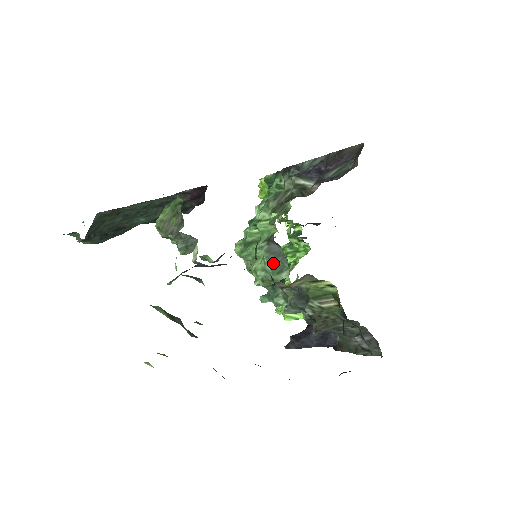
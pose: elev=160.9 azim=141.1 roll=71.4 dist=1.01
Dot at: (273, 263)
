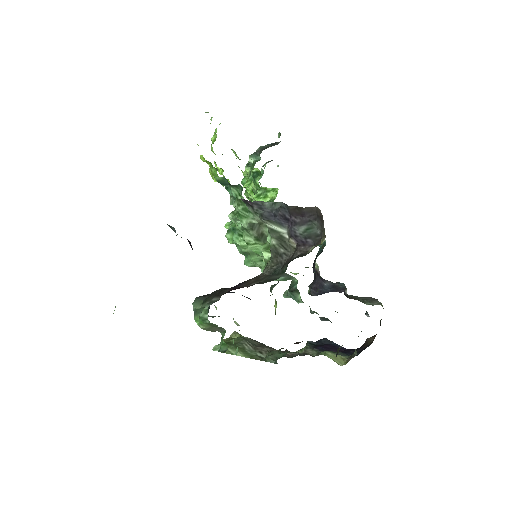
Dot at: (281, 277)
